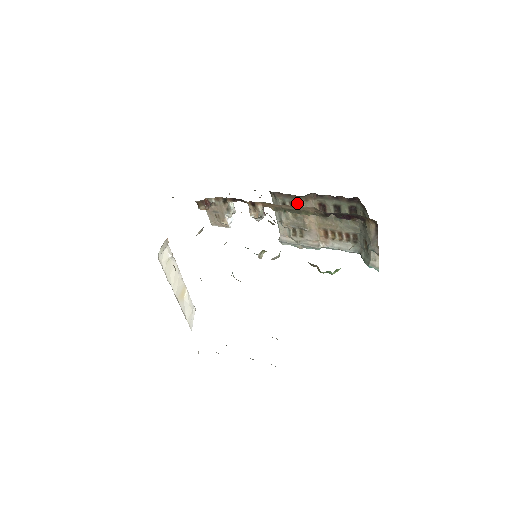
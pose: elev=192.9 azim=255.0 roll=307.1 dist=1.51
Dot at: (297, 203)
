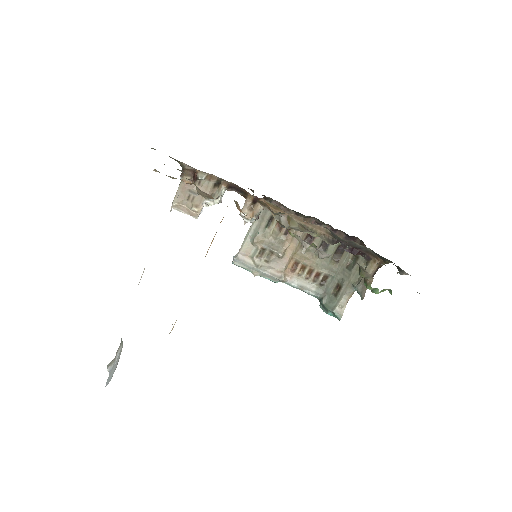
Dot at: occluded
